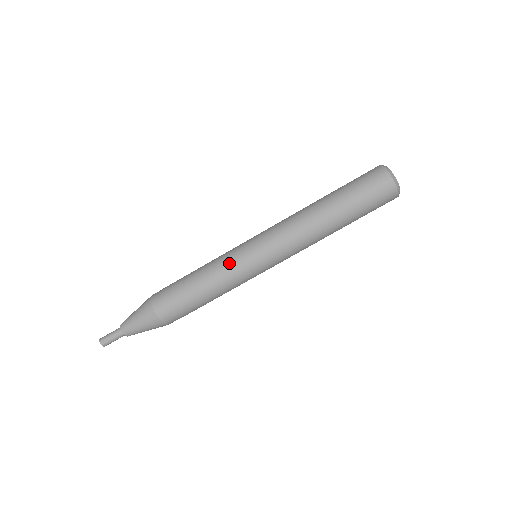
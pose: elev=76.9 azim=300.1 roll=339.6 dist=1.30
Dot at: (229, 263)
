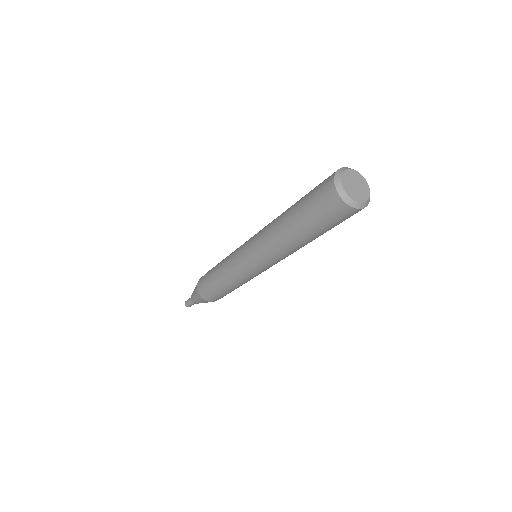
Dot at: (230, 264)
